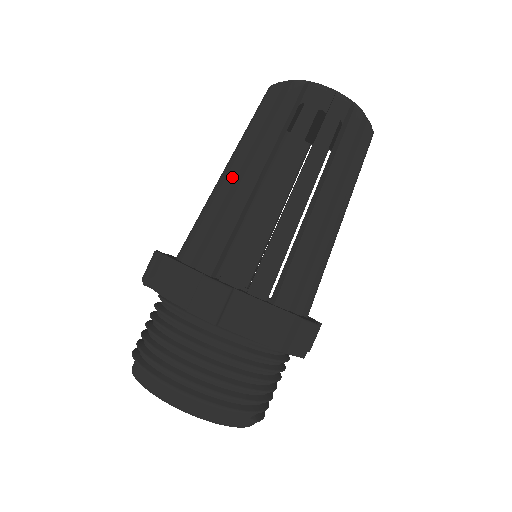
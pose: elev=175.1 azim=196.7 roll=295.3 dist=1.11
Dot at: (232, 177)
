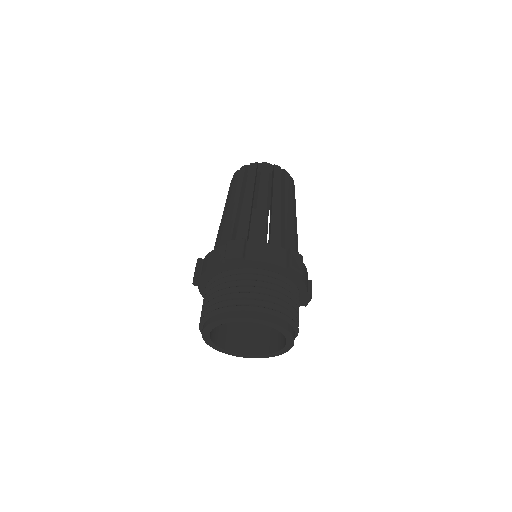
Dot at: (264, 204)
